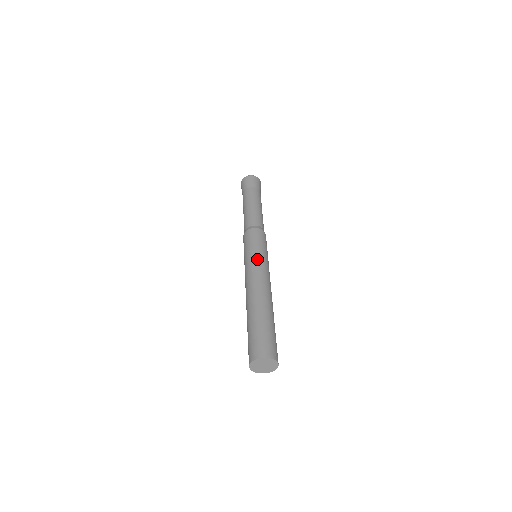
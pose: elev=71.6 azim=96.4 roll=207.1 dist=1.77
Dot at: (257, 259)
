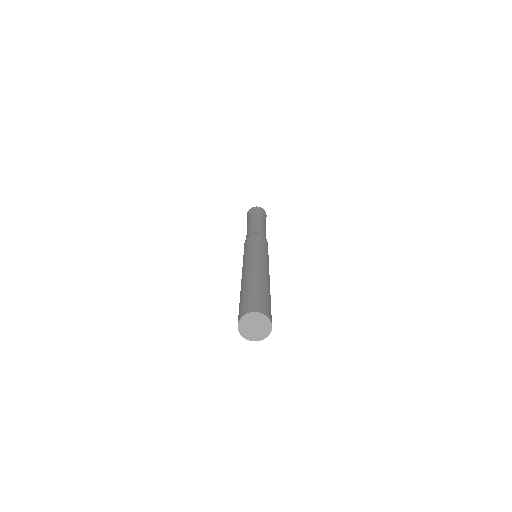
Dot at: (258, 251)
